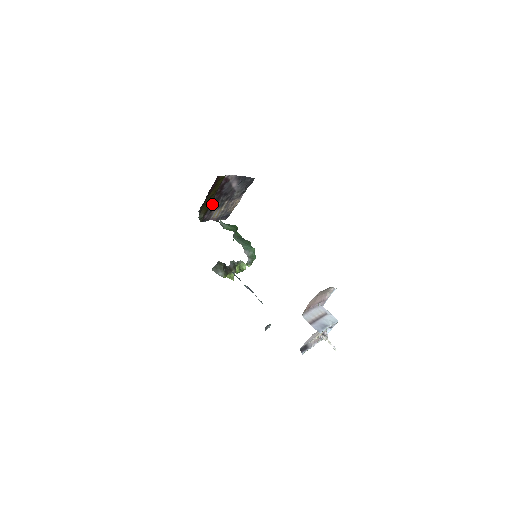
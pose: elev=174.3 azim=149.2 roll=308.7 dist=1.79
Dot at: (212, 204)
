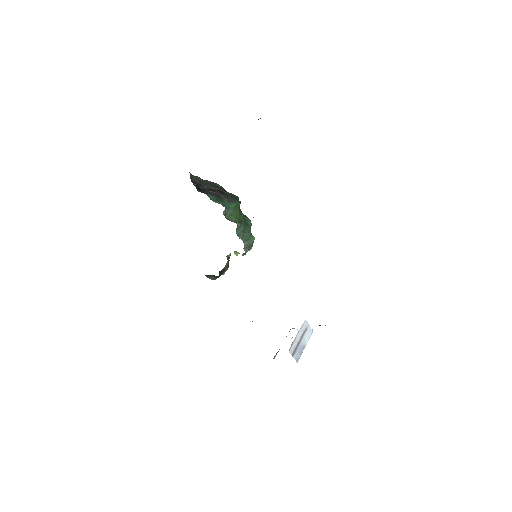
Dot at: occluded
